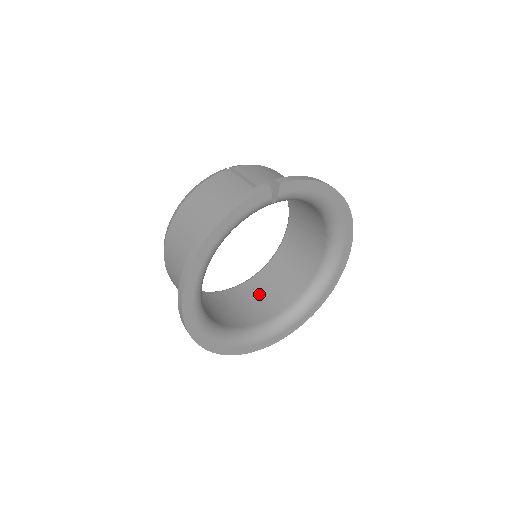
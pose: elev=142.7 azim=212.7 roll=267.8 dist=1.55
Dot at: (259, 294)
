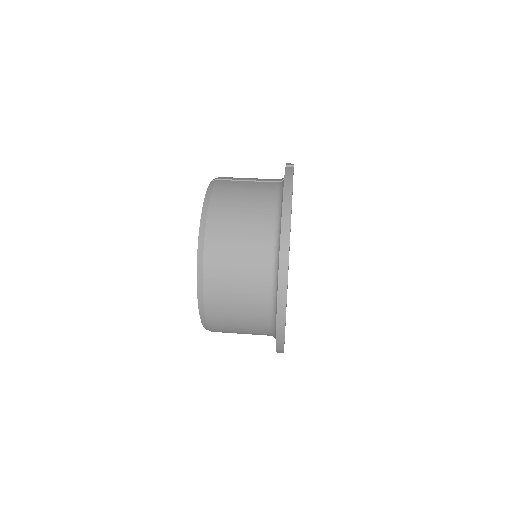
Dot at: occluded
